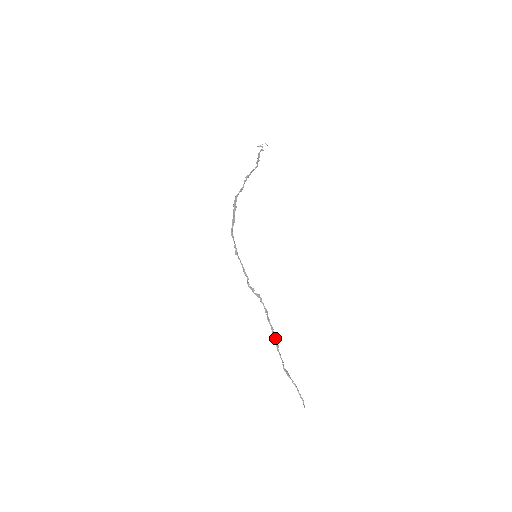
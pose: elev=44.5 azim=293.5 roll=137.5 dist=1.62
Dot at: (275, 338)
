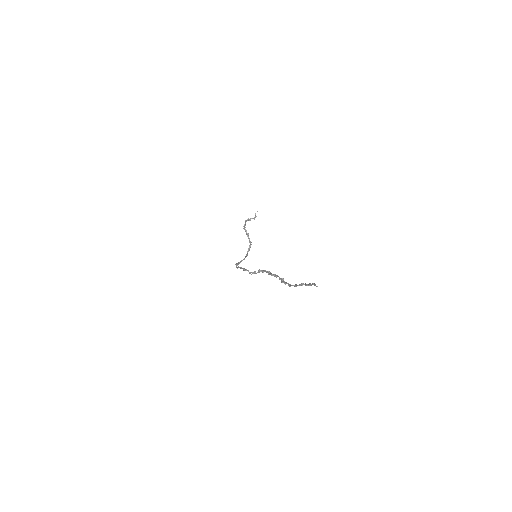
Dot at: occluded
